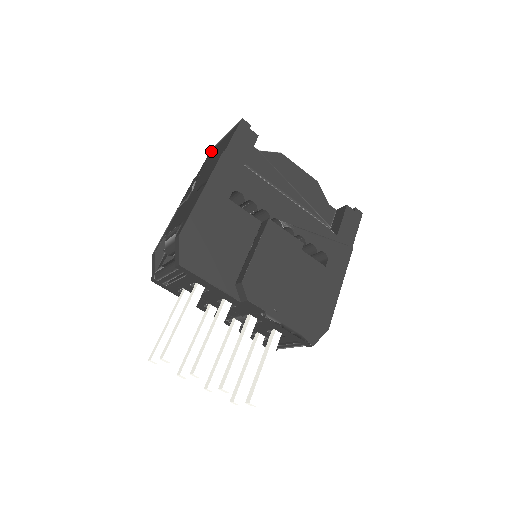
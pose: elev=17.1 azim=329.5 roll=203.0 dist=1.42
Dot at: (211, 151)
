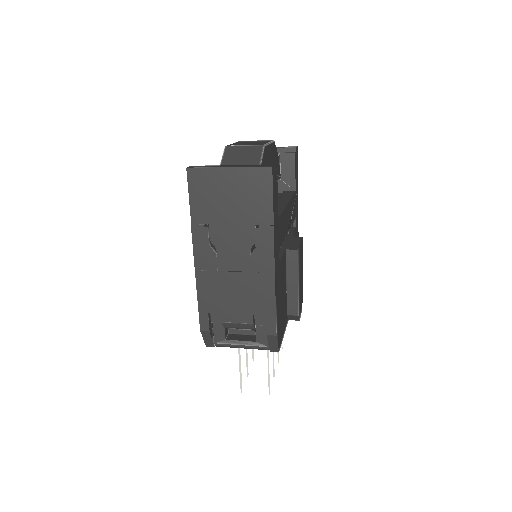
Dot at: (197, 179)
